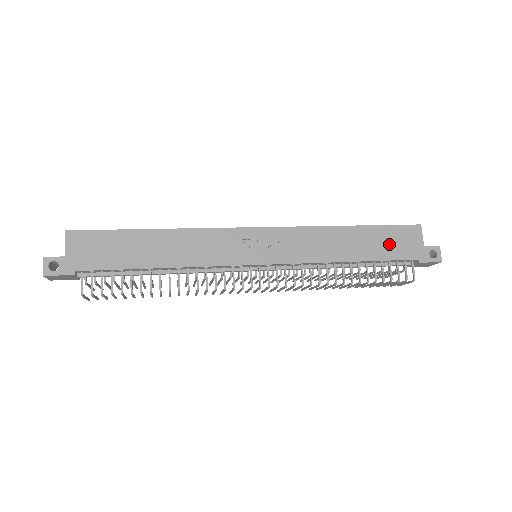
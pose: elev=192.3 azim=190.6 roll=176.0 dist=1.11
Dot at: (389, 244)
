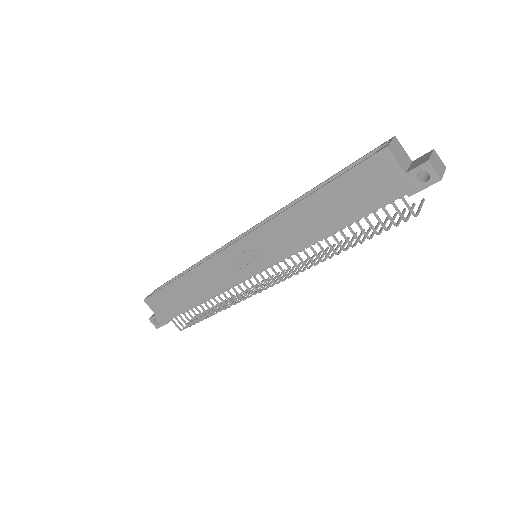
Dot at: (359, 195)
